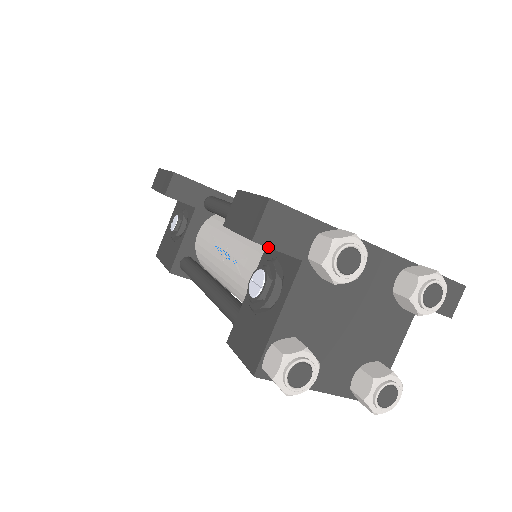
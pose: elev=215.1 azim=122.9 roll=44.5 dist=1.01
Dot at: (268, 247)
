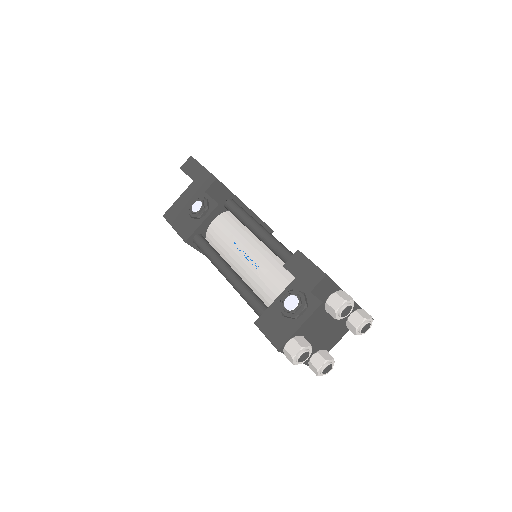
Dot at: (314, 295)
